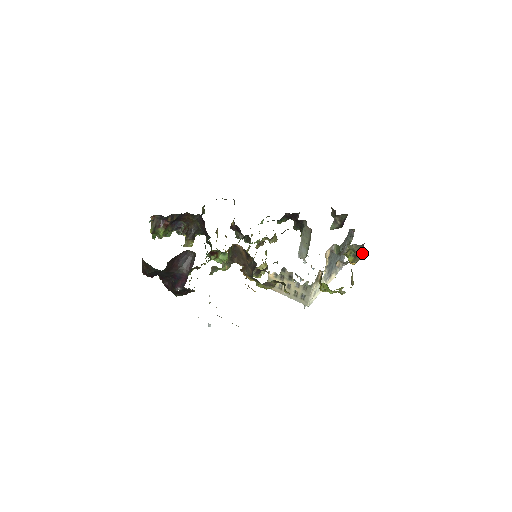
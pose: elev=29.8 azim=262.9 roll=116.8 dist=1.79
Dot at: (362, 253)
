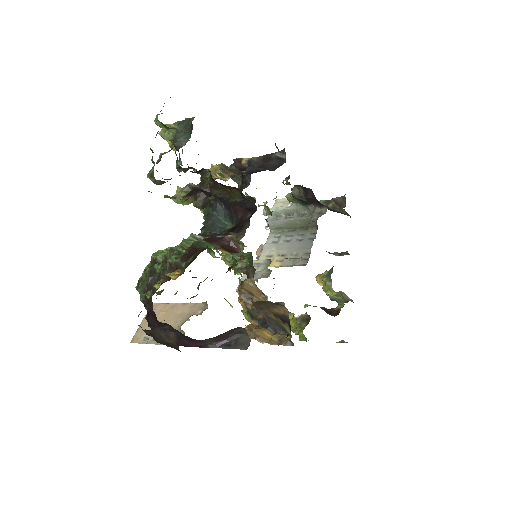
Dot at: (346, 302)
